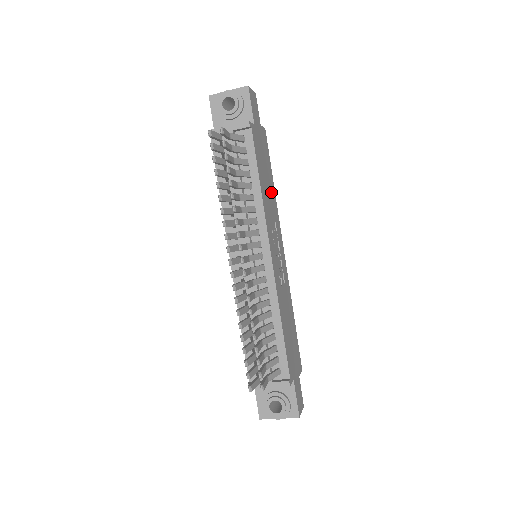
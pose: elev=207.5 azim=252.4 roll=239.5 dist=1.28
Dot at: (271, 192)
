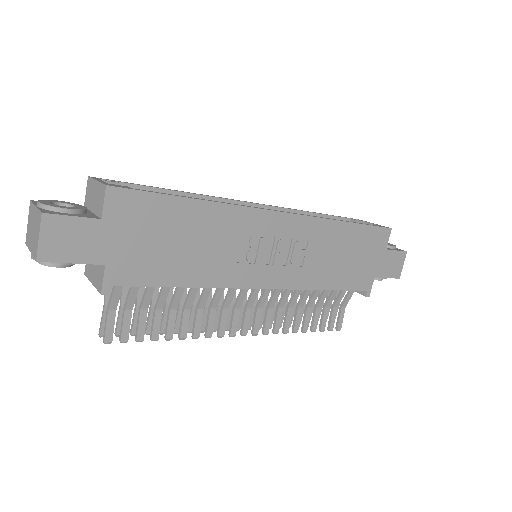
Dot at: (205, 227)
